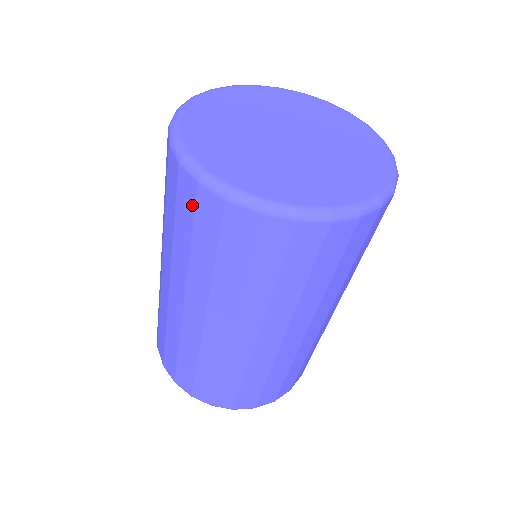
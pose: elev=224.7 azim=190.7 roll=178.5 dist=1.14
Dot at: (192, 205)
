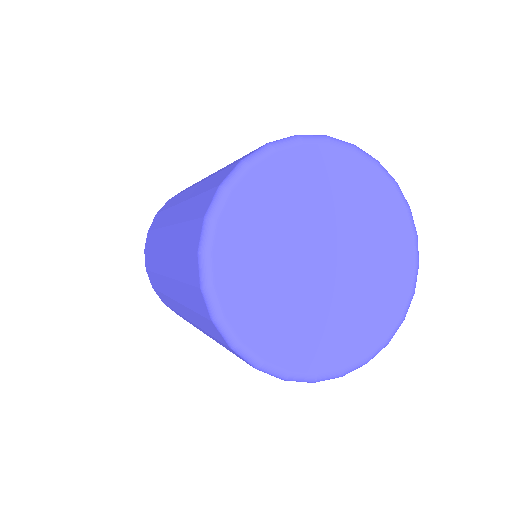
Dot at: occluded
